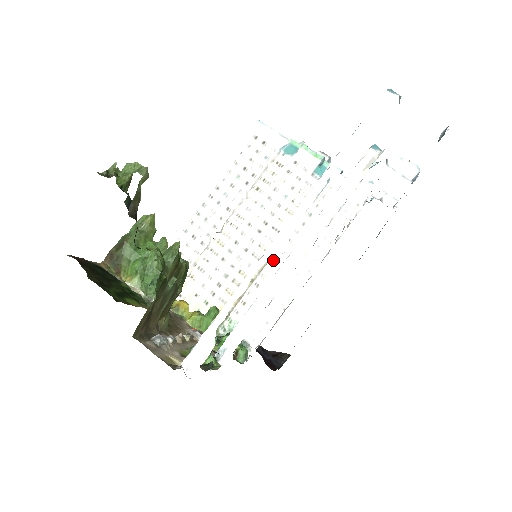
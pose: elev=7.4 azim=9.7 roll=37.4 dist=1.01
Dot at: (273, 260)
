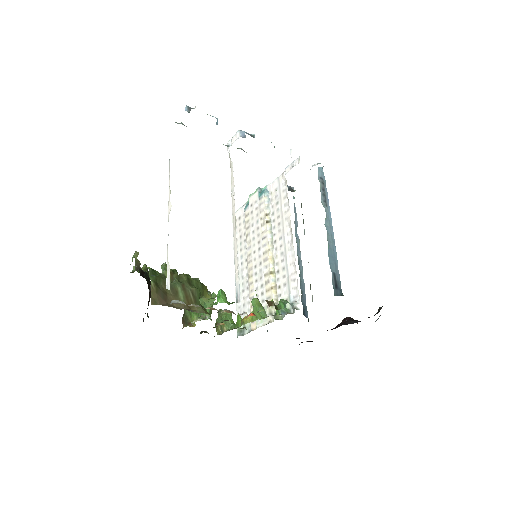
Dot at: (275, 252)
